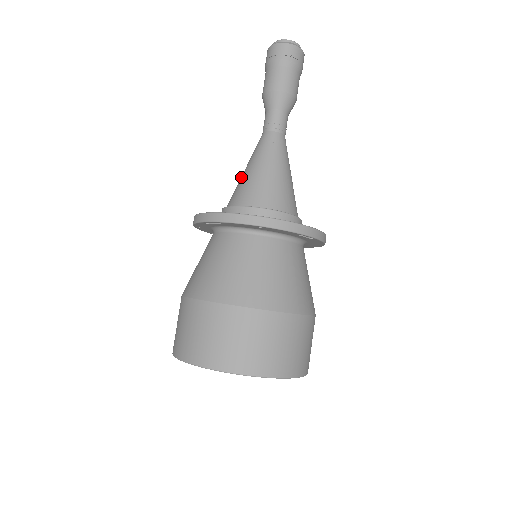
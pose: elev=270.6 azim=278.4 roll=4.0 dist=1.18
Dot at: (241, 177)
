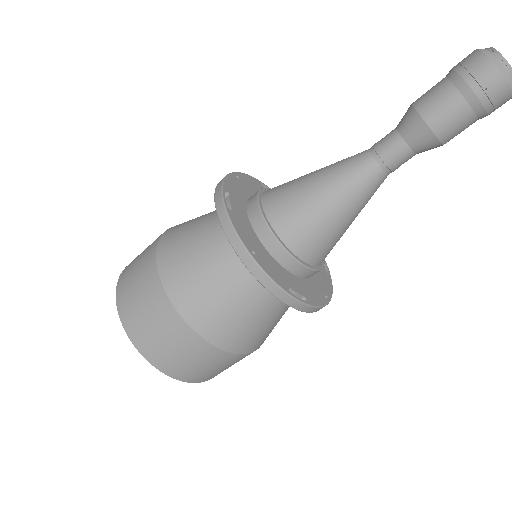
Dot at: (302, 176)
